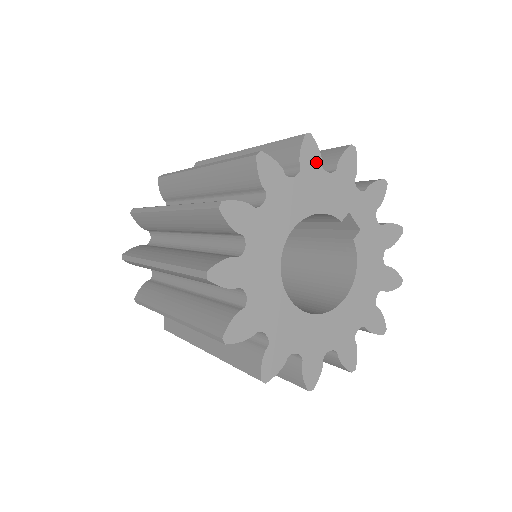
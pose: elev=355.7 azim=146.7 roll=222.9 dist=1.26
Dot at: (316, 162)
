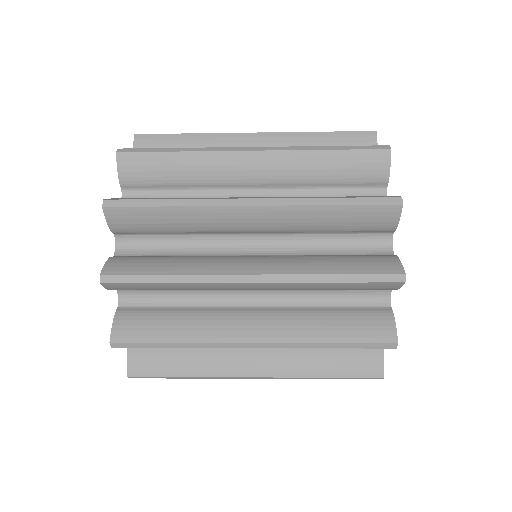
Dot at: occluded
